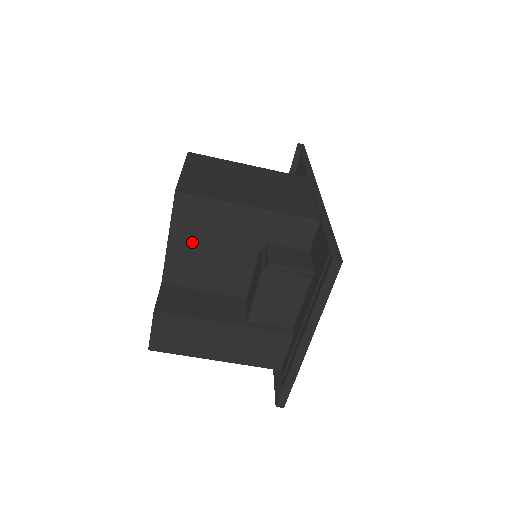
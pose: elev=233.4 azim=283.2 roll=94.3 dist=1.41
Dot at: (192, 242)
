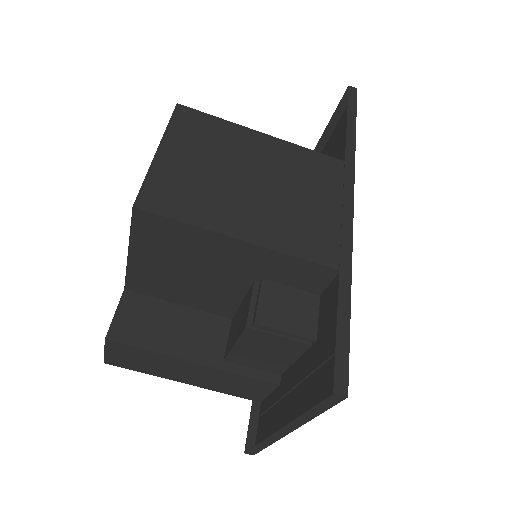
Dot at: (161, 260)
